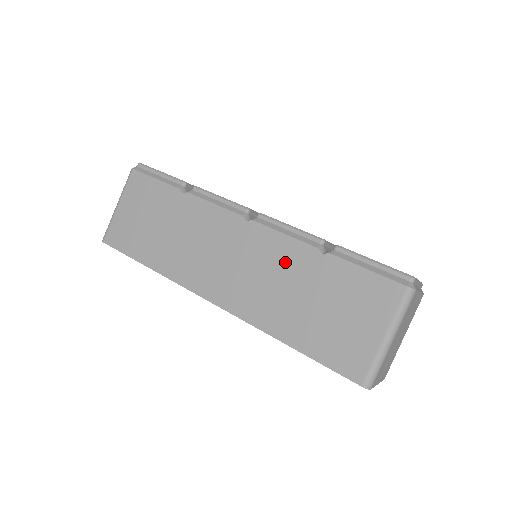
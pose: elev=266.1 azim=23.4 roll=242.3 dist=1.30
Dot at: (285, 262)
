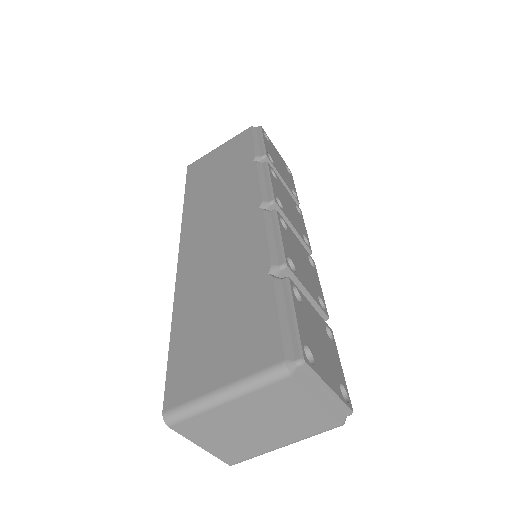
Dot at: (242, 259)
